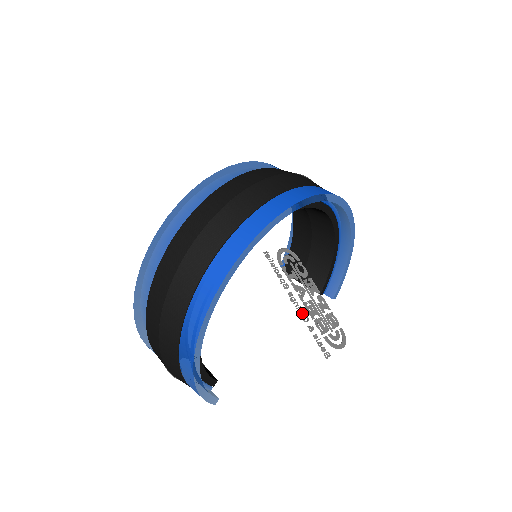
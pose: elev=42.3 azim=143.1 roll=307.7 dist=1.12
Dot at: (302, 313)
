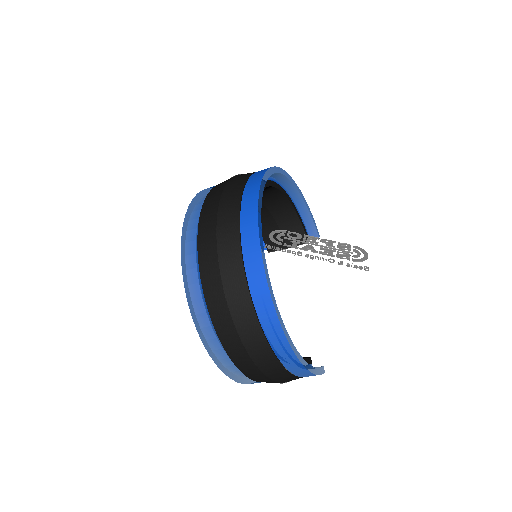
Dot at: (326, 260)
